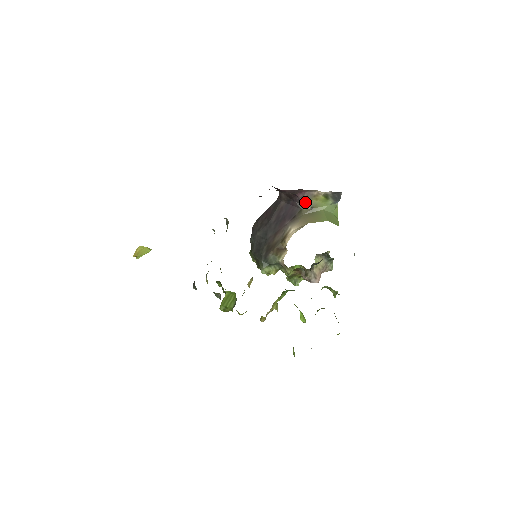
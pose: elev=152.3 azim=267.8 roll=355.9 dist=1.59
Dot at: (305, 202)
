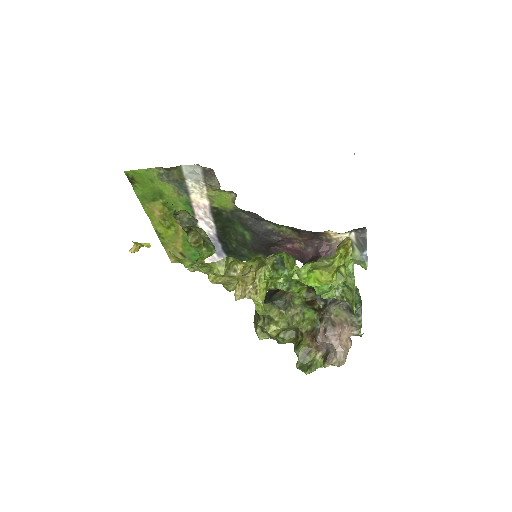
Dot at: occluded
